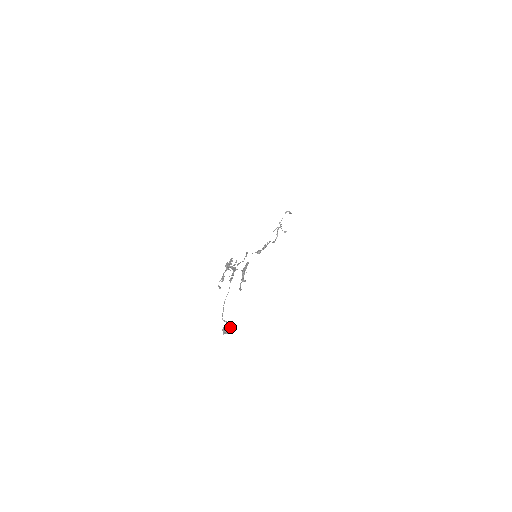
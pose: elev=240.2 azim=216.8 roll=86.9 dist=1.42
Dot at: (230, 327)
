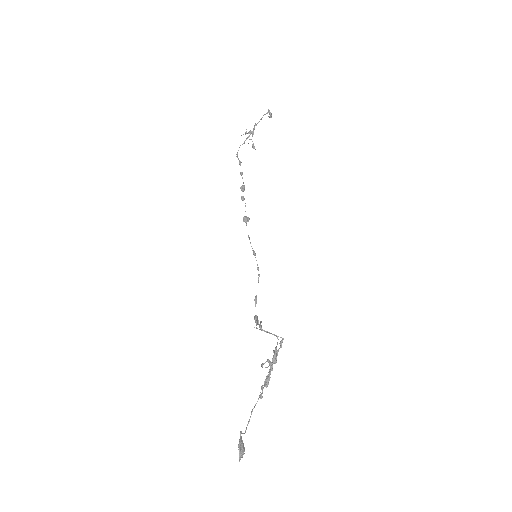
Dot at: occluded
